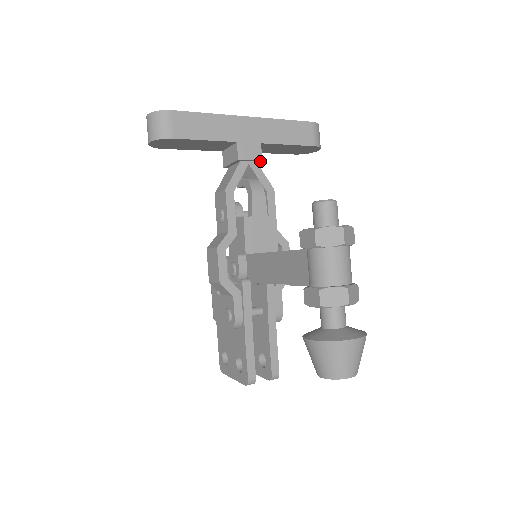
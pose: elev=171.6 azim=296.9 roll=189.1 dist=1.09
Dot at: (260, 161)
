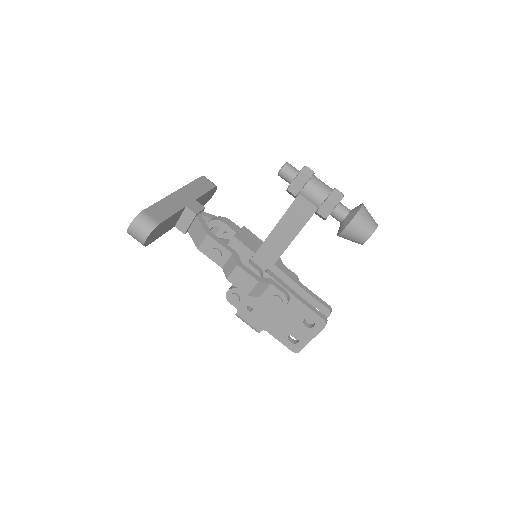
Dot at: occluded
